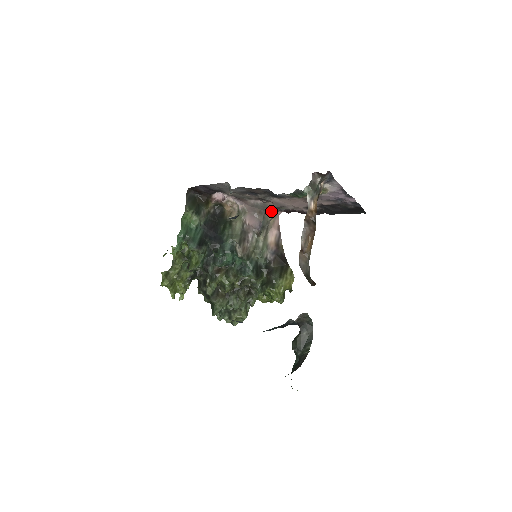
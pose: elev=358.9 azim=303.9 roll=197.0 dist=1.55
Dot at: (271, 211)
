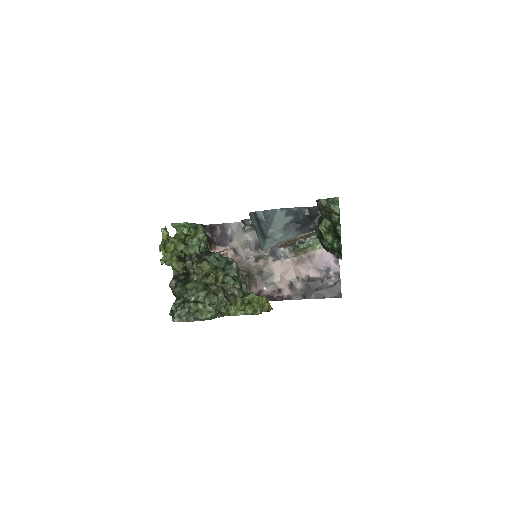
Dot at: (257, 279)
